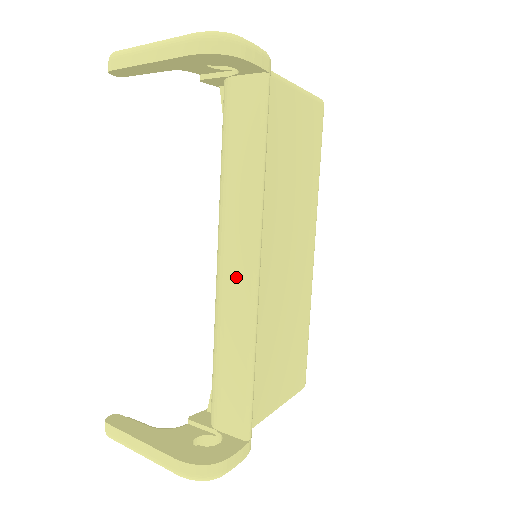
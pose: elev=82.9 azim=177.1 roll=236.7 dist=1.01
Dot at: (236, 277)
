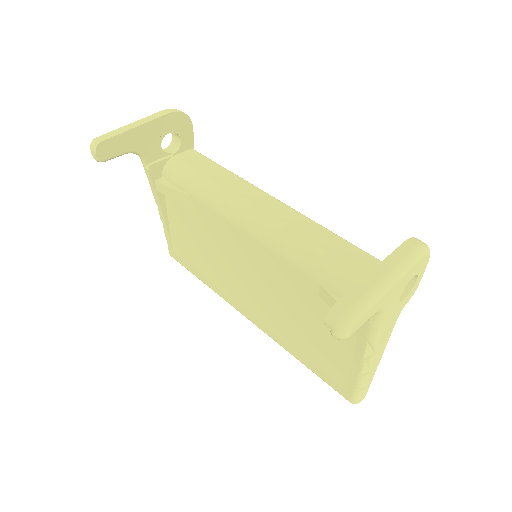
Dot at: (278, 212)
